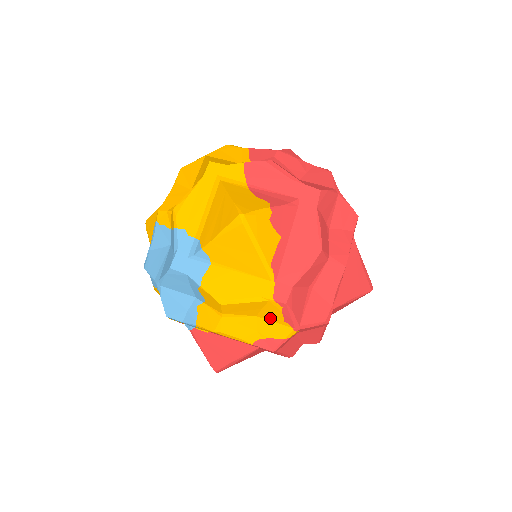
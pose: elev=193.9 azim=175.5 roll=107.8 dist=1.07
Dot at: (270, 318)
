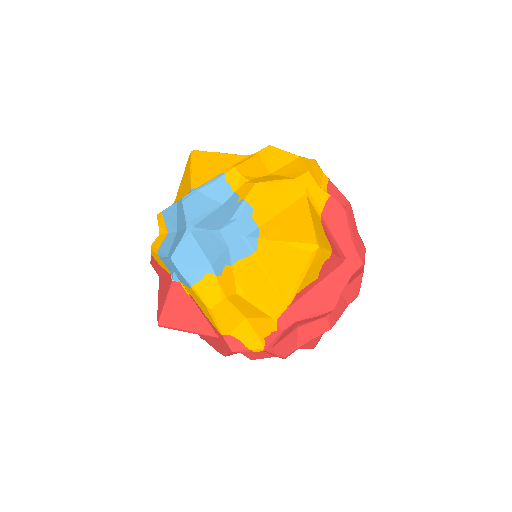
Dot at: (256, 328)
